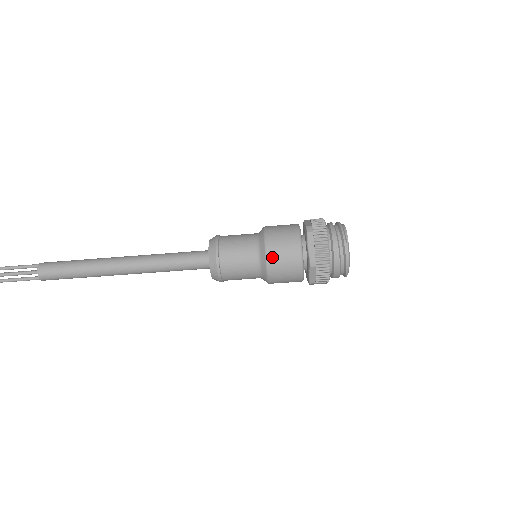
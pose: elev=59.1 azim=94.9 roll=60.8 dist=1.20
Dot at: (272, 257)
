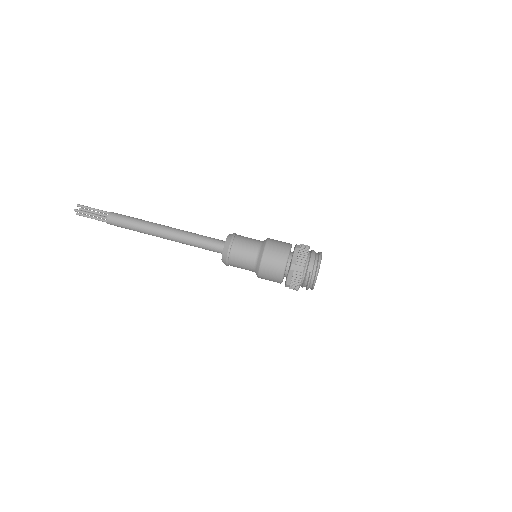
Dot at: (272, 240)
